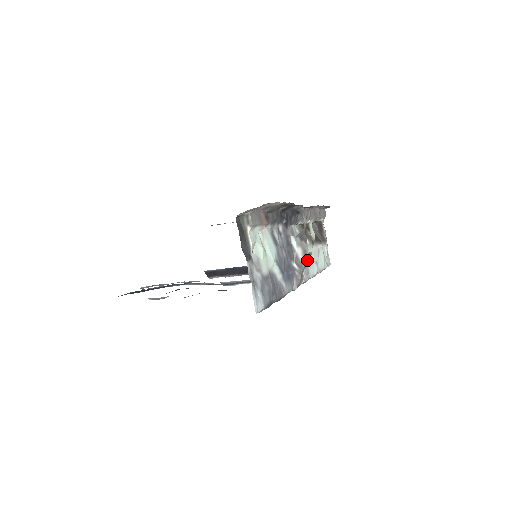
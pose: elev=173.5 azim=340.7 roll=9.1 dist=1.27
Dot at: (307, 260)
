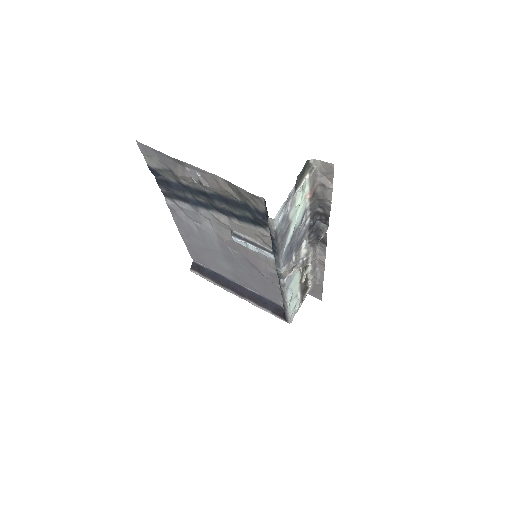
Dot at: (304, 262)
